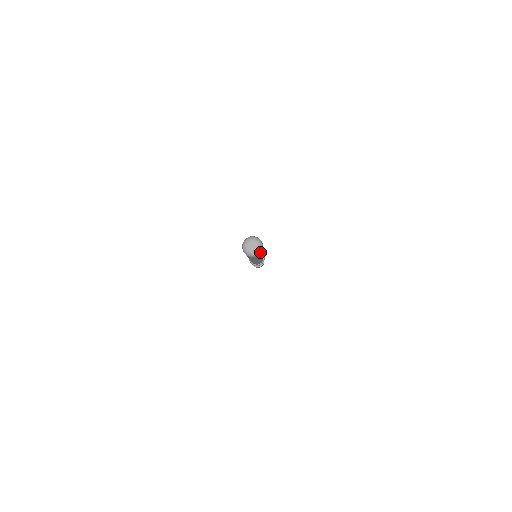
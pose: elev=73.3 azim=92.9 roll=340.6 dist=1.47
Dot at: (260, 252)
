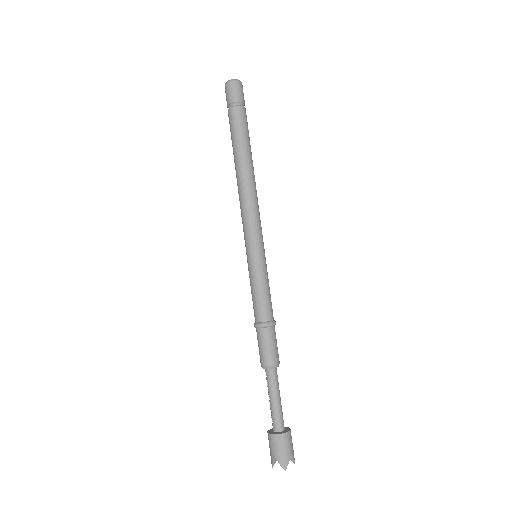
Dot at: (240, 81)
